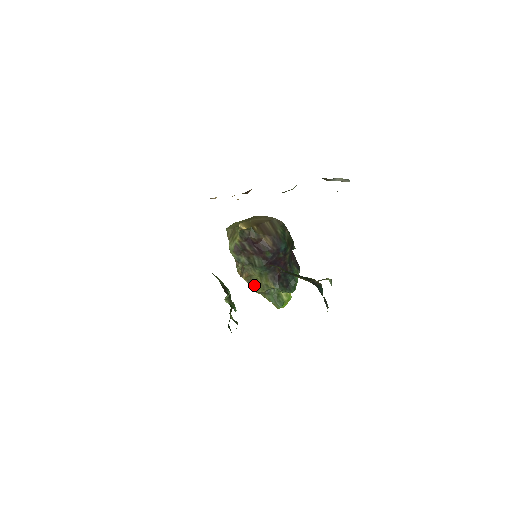
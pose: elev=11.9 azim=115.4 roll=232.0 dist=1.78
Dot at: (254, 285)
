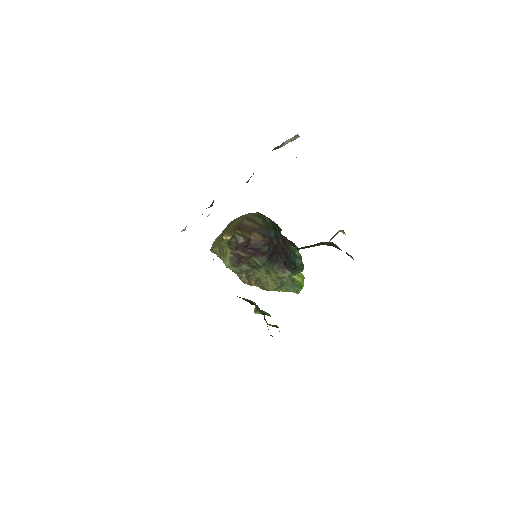
Dot at: (266, 285)
